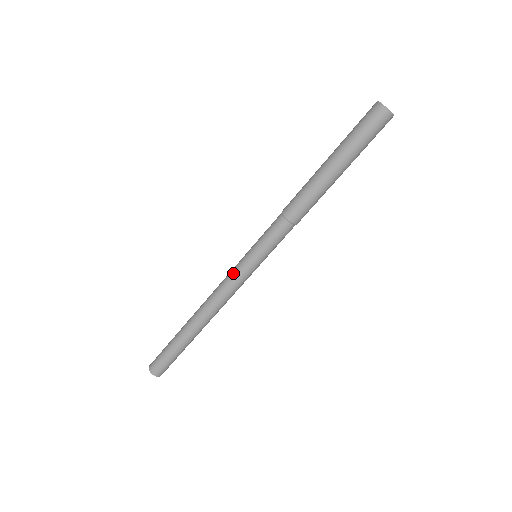
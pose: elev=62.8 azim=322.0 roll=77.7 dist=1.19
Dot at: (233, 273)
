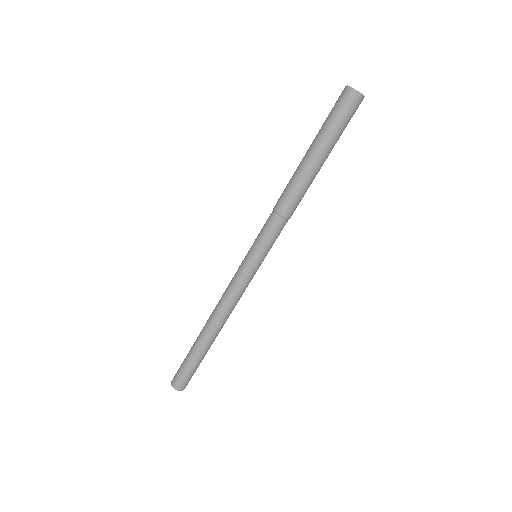
Dot at: (237, 277)
